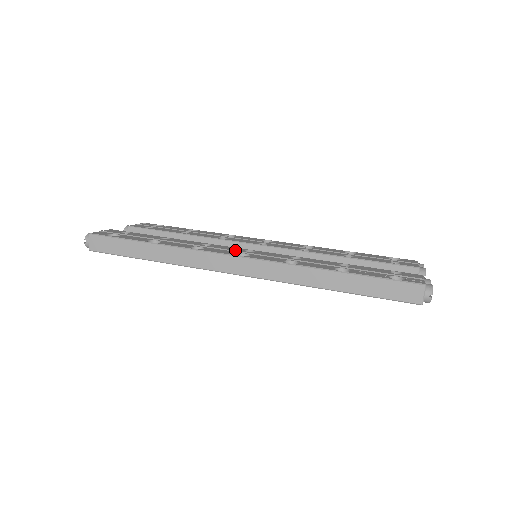
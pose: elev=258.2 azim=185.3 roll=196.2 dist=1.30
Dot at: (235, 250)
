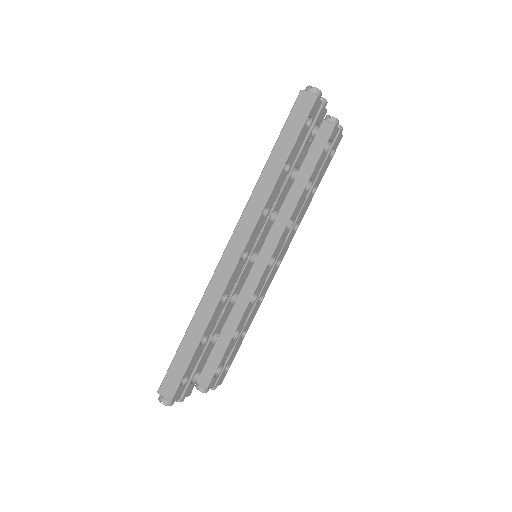
Dot at: occluded
